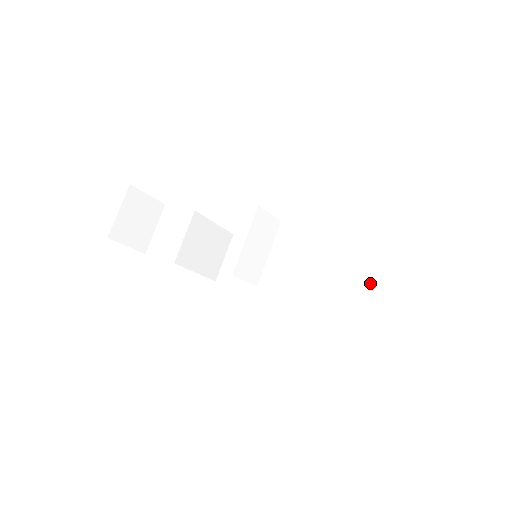
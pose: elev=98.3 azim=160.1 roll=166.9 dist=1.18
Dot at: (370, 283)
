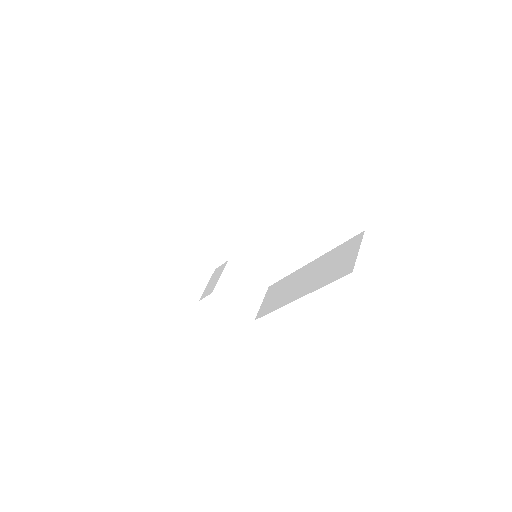
Dot at: (343, 252)
